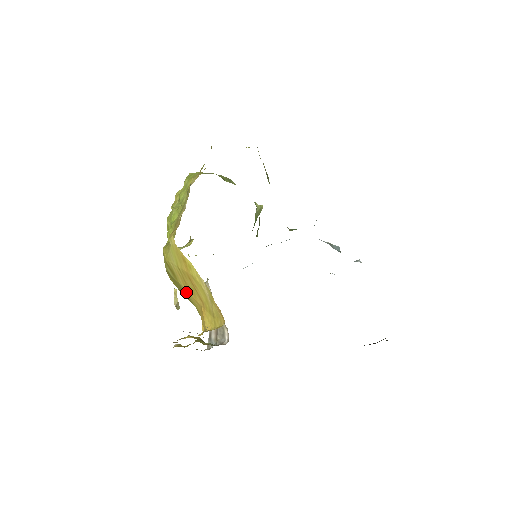
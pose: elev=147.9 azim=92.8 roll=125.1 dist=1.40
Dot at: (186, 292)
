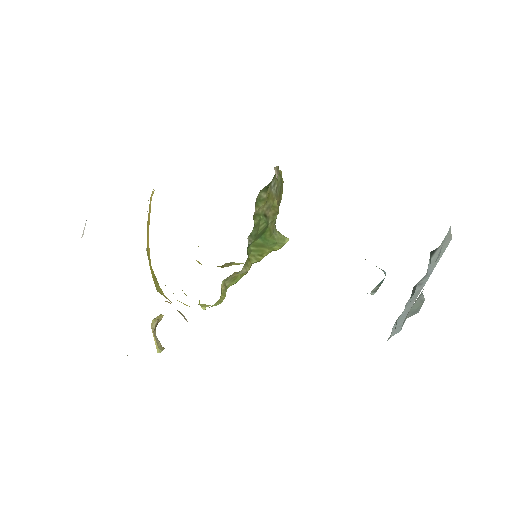
Dot at: (148, 248)
